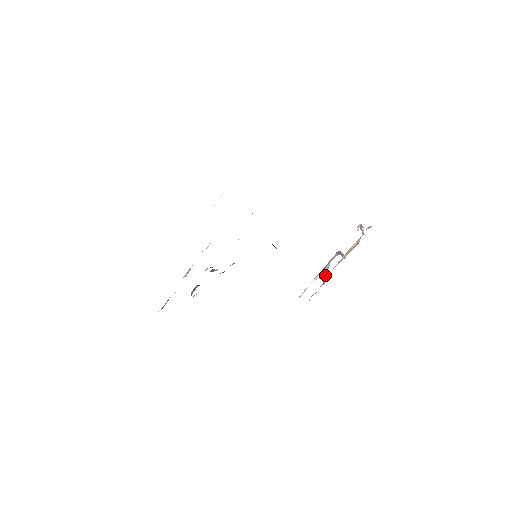
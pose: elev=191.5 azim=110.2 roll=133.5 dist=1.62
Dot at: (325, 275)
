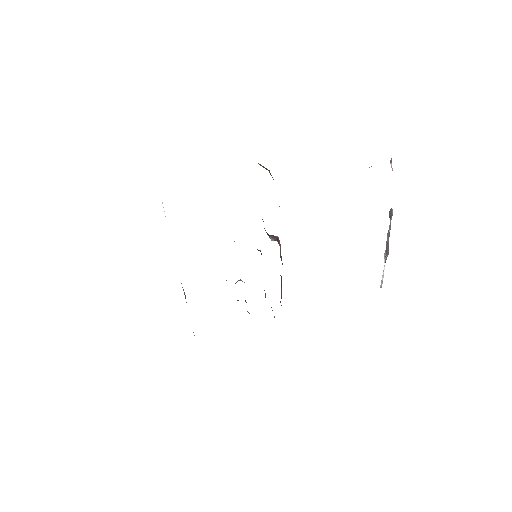
Dot at: (386, 250)
